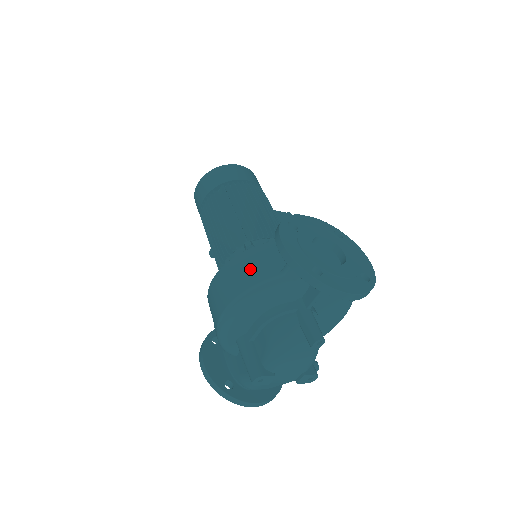
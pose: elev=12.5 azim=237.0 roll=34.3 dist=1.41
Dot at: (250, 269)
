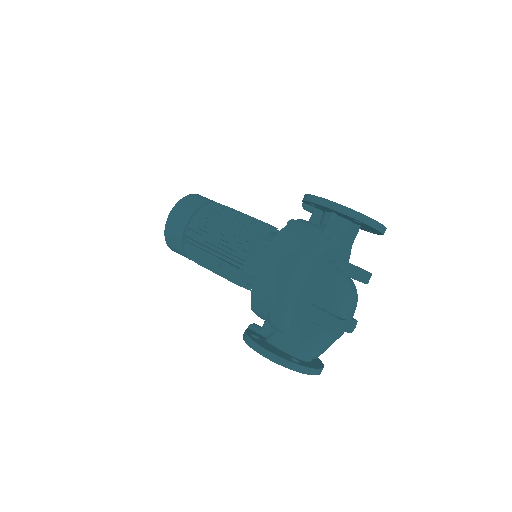
Dot at: (298, 238)
